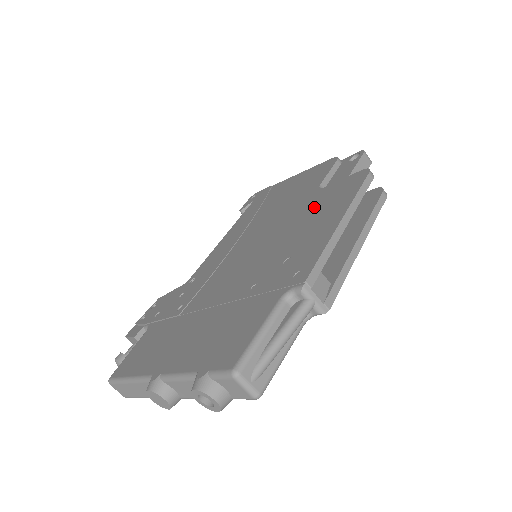
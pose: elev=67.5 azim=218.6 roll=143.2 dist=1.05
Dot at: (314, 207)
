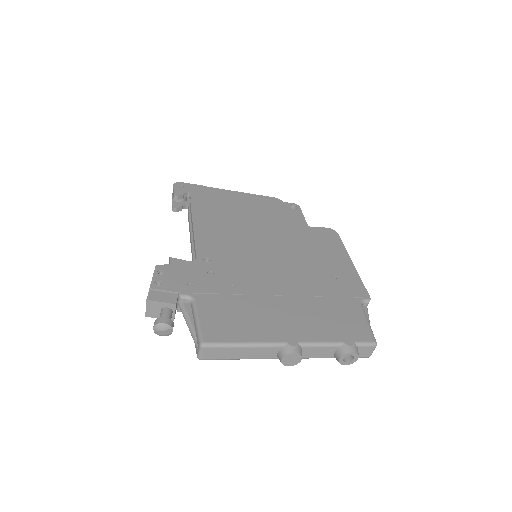
Dot at: (310, 241)
